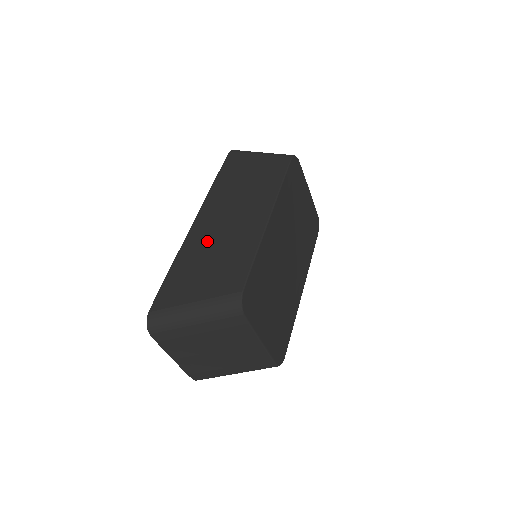
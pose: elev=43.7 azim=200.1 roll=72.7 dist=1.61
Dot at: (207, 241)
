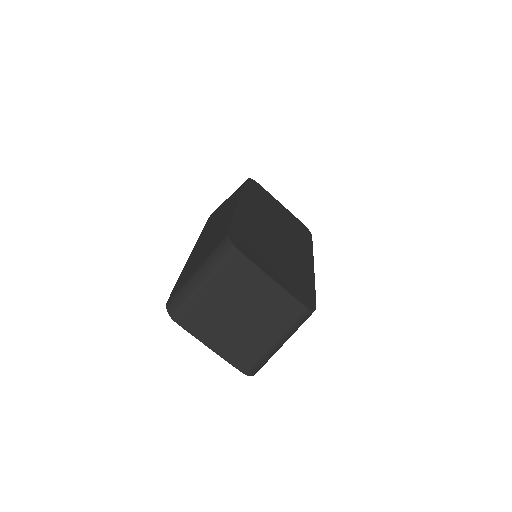
Dot at: (201, 247)
